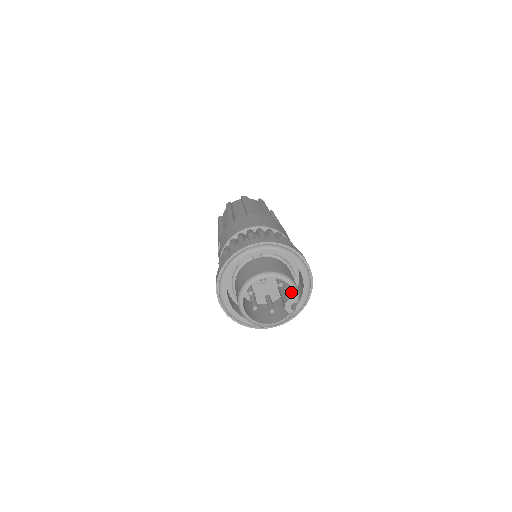
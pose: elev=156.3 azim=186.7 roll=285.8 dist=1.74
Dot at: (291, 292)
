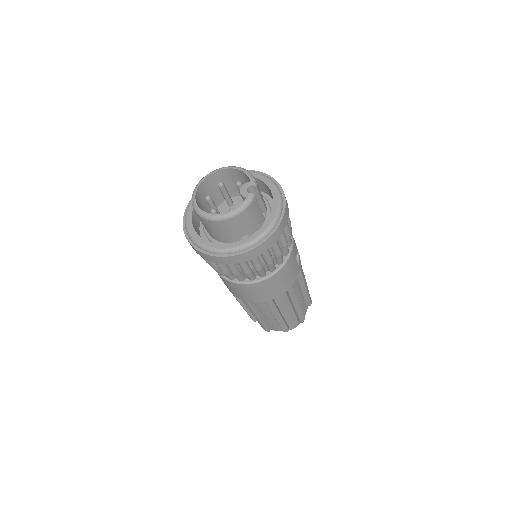
Dot at: occluded
